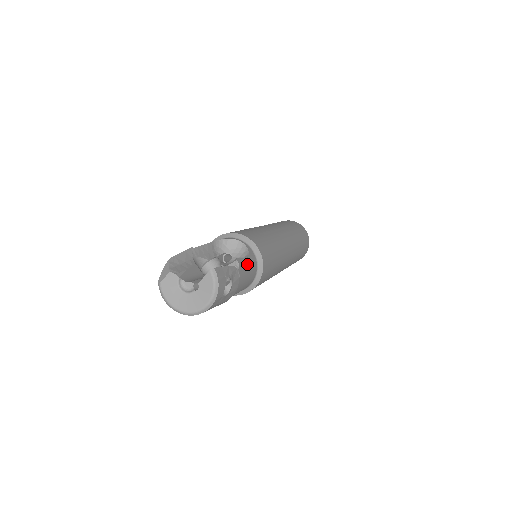
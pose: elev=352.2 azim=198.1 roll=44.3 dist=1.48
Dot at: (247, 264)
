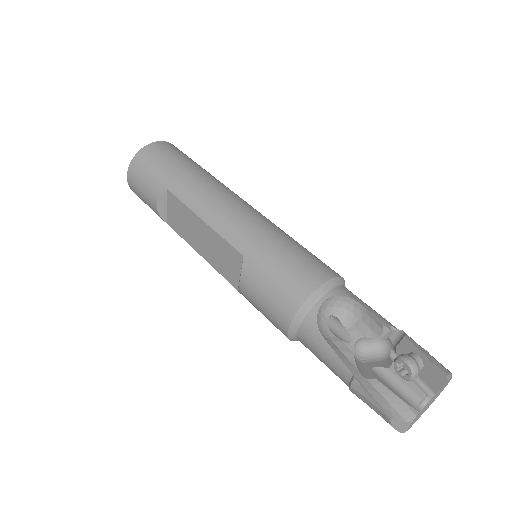
Dot at: (369, 308)
